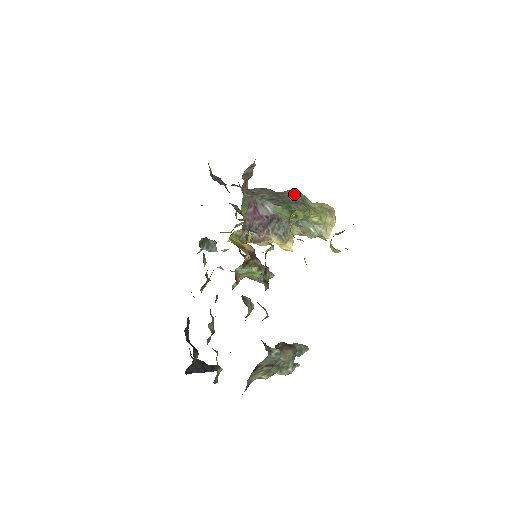
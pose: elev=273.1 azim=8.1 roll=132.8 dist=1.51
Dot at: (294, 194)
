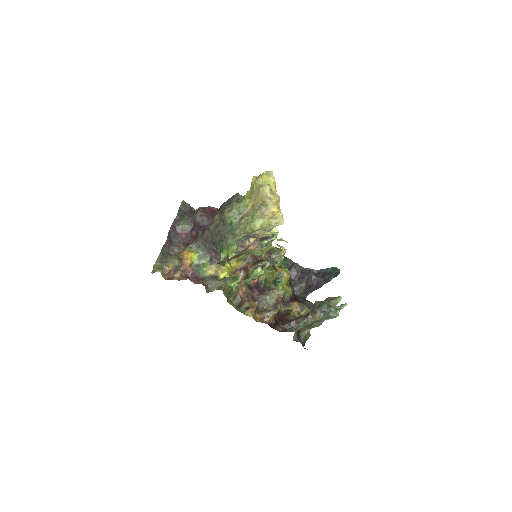
Dot at: (224, 220)
